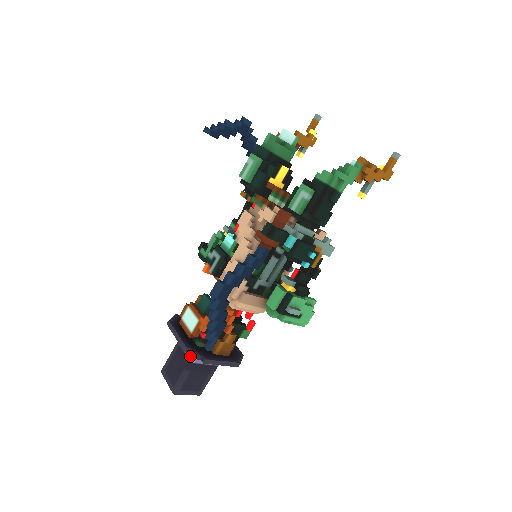
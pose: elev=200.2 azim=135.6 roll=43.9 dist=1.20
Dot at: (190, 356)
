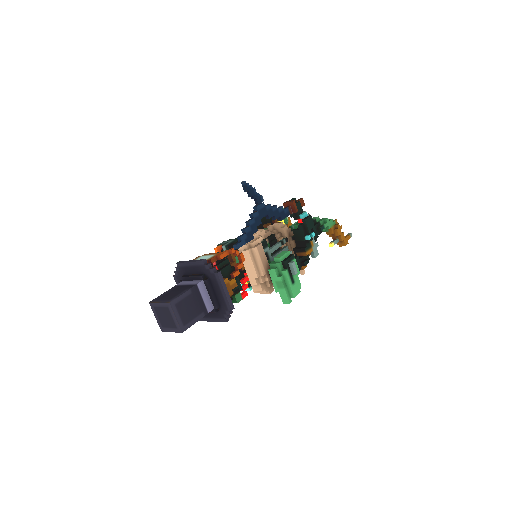
Dot at: (195, 283)
